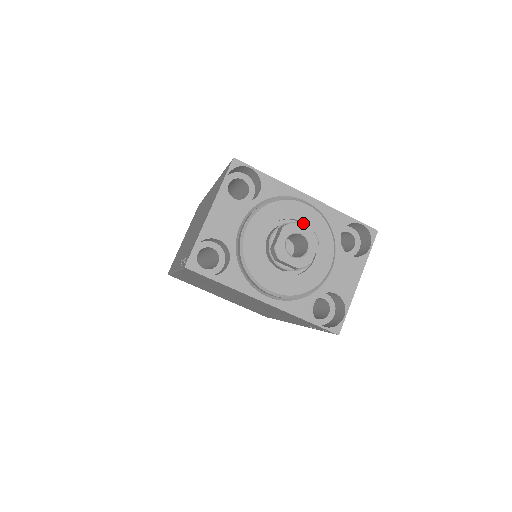
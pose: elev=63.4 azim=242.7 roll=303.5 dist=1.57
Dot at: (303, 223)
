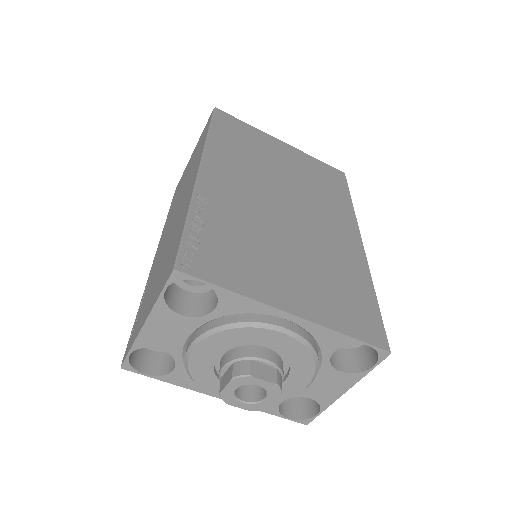
Dot at: (274, 350)
